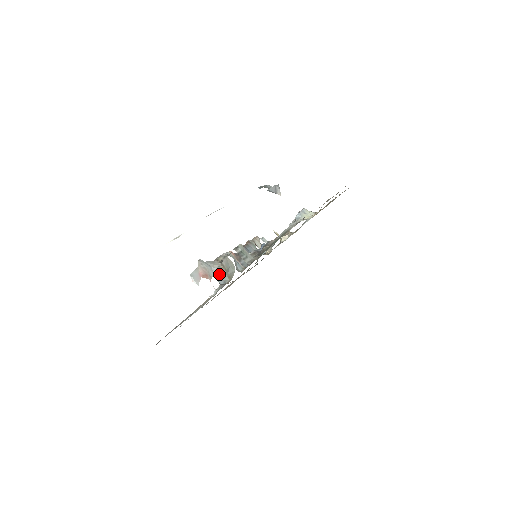
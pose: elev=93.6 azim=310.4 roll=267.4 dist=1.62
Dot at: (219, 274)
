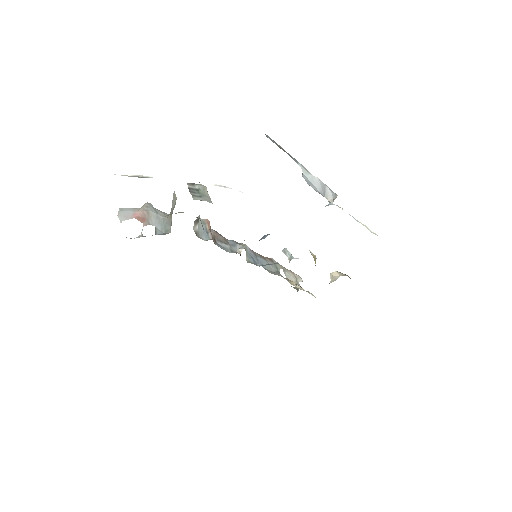
Dot at: (164, 225)
